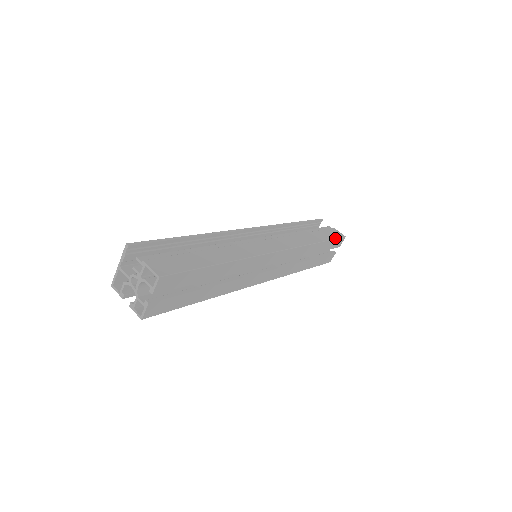
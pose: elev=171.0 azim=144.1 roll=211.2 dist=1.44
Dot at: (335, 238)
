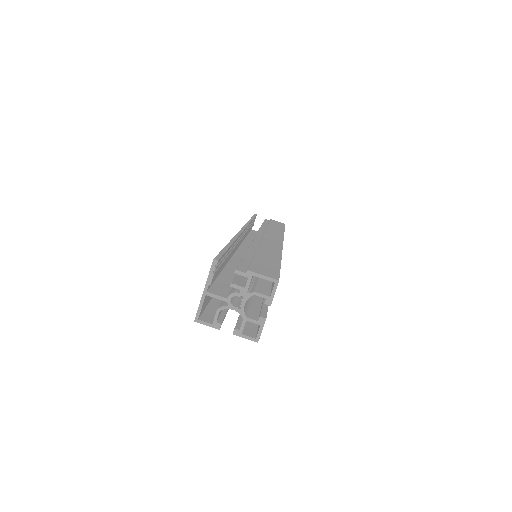
Dot at: (284, 226)
